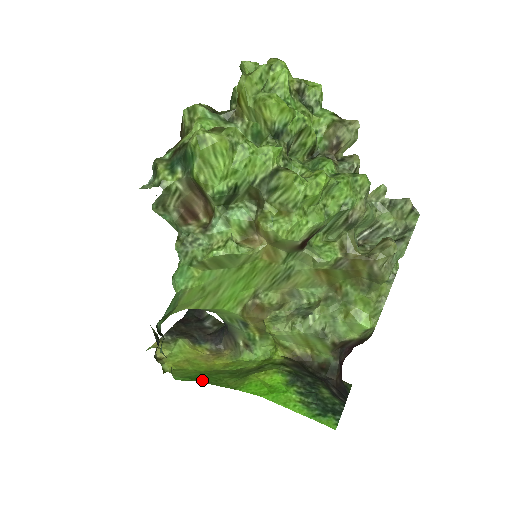
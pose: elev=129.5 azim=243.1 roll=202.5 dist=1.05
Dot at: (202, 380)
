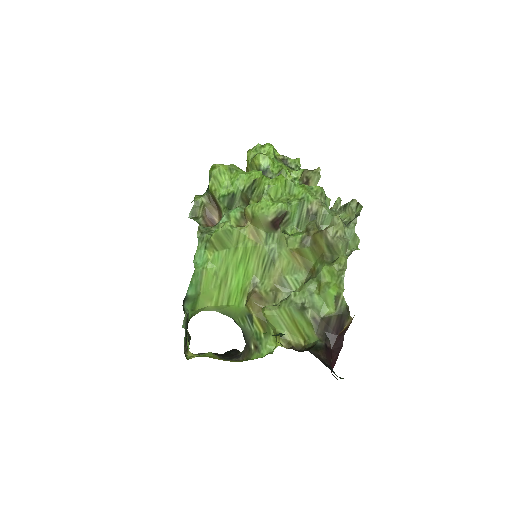
Dot at: occluded
